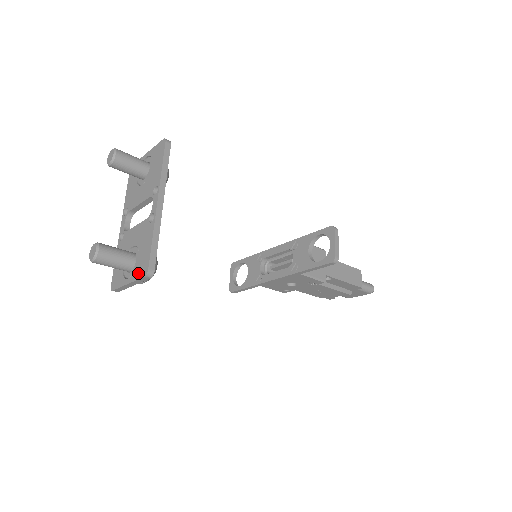
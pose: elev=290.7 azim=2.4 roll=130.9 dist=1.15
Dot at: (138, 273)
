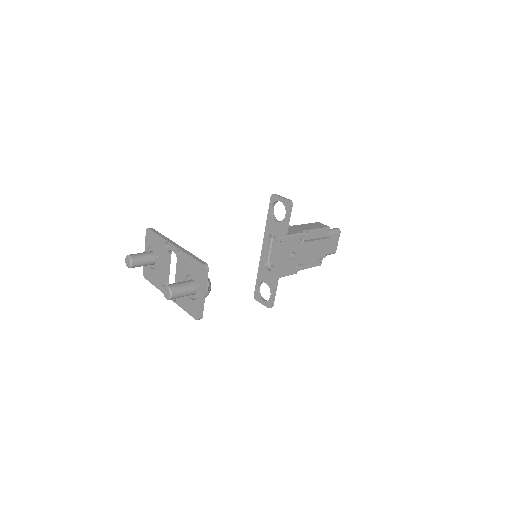
Dot at: (200, 278)
